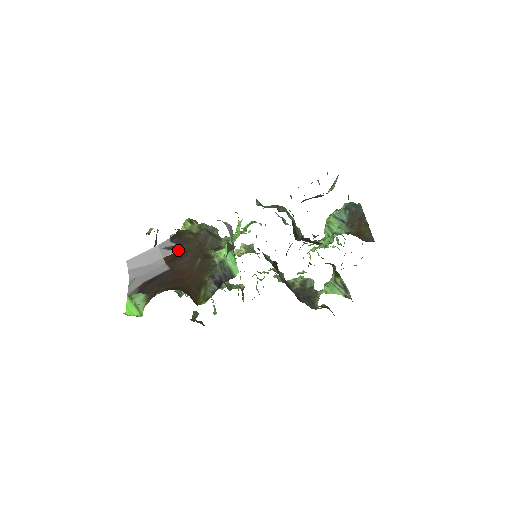
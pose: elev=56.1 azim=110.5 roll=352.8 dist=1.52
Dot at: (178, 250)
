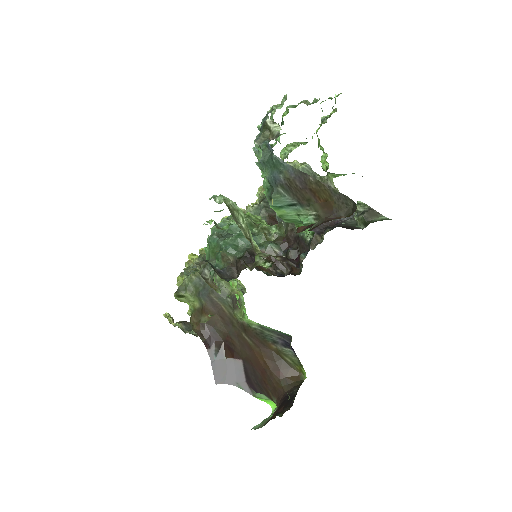
Dot at: (222, 343)
